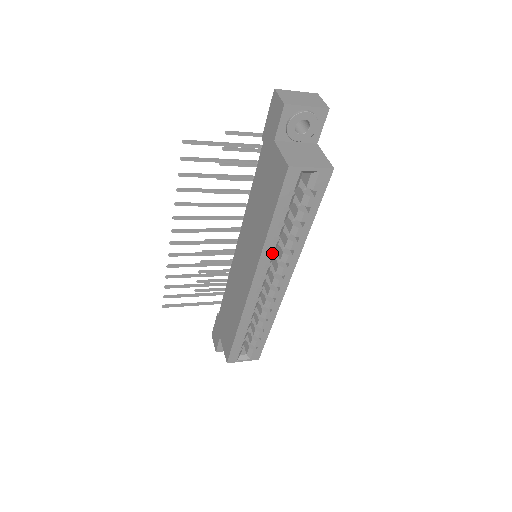
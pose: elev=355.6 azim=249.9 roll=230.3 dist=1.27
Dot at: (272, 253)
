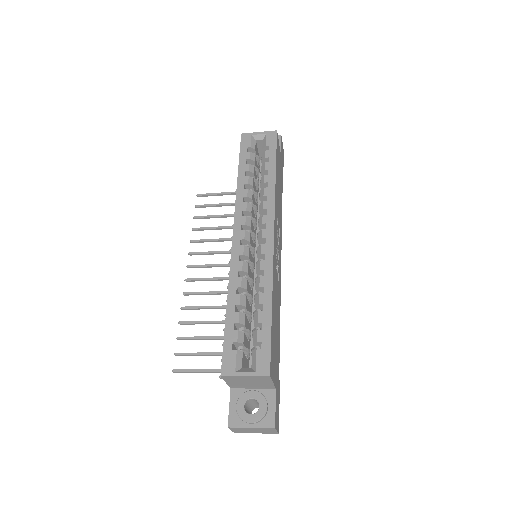
Dot at: (248, 204)
